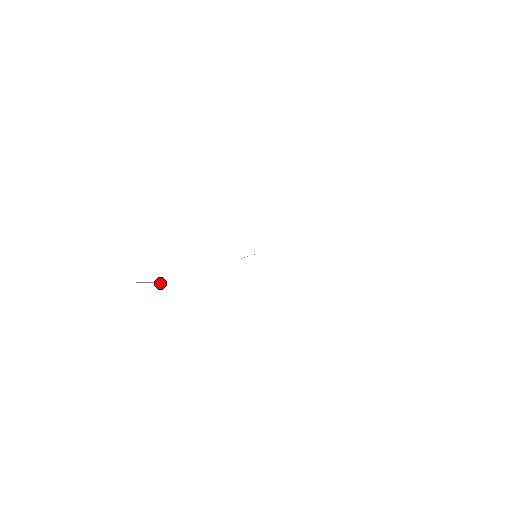
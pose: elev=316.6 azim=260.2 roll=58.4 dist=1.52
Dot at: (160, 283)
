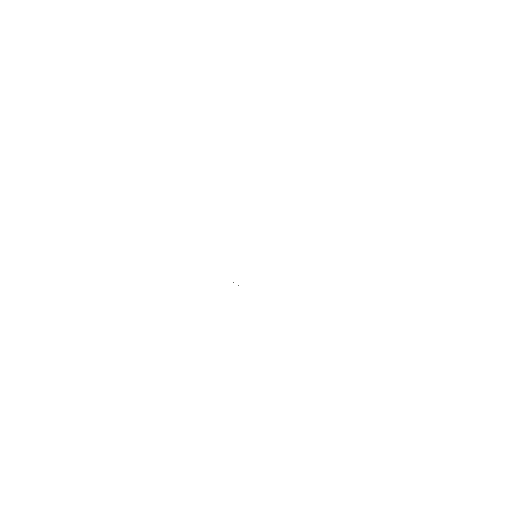
Dot at: occluded
